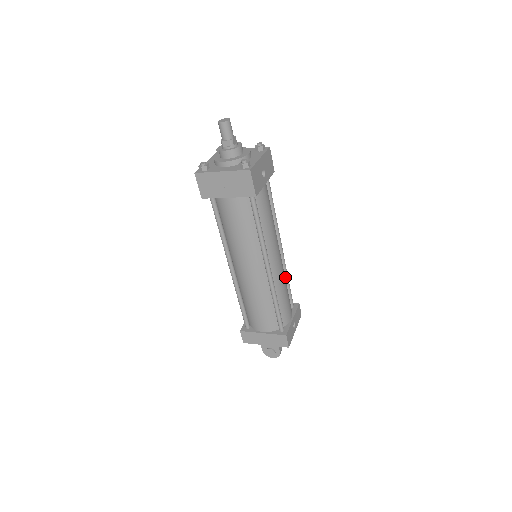
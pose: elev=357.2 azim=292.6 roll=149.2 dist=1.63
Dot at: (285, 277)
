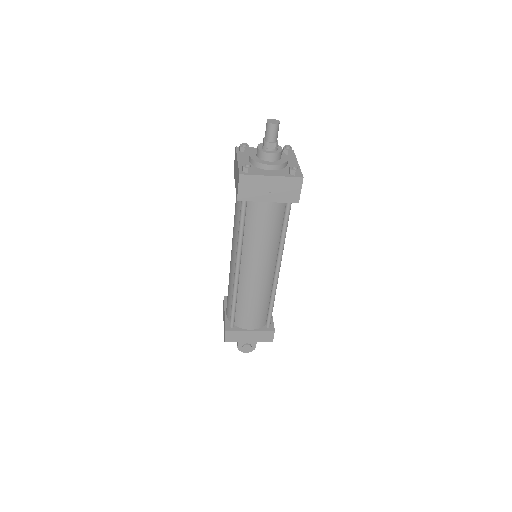
Dot at: occluded
